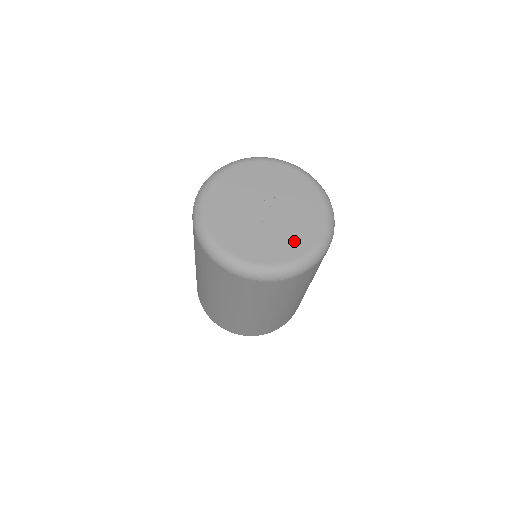
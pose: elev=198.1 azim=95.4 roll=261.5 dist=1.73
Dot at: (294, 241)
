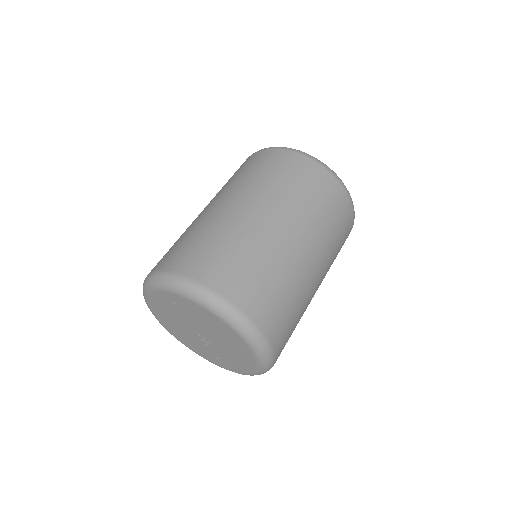
Dot at: (236, 363)
